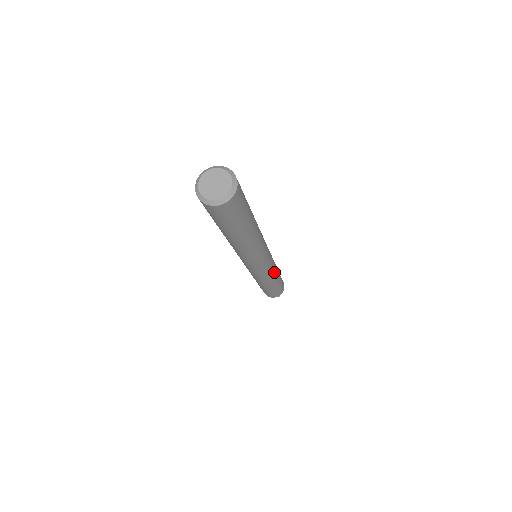
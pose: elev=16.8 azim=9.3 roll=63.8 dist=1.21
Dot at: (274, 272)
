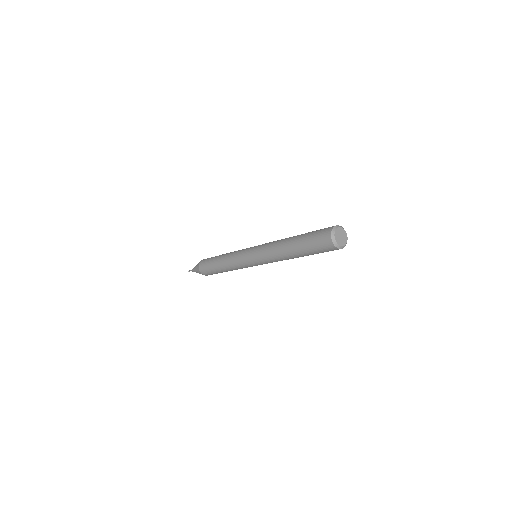
Dot at: occluded
